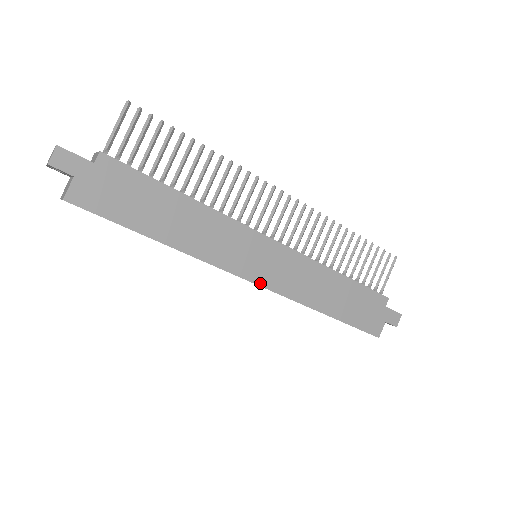
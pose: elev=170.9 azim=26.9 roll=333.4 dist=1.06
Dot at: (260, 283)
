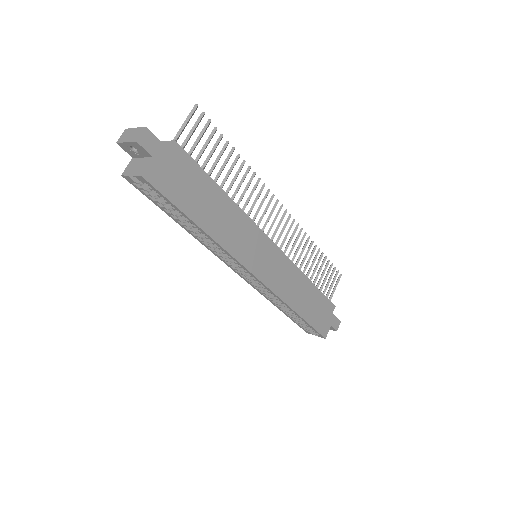
Dot at: (261, 279)
